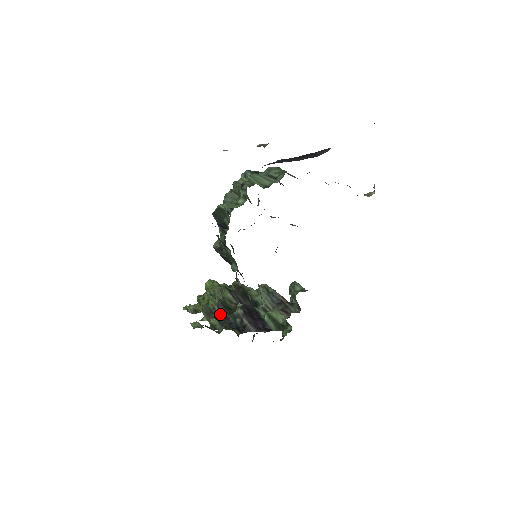
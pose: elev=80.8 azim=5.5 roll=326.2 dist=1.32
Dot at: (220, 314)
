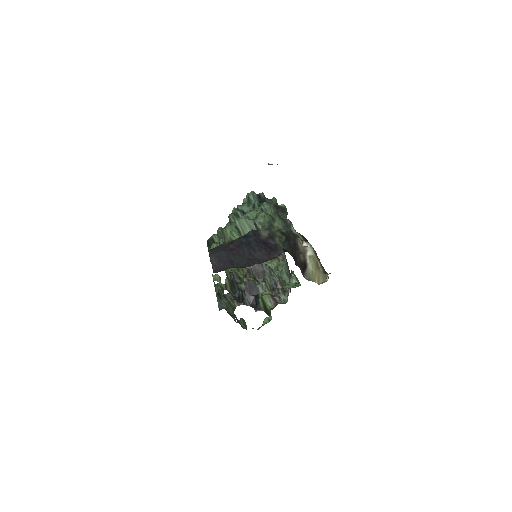
Dot at: (230, 280)
